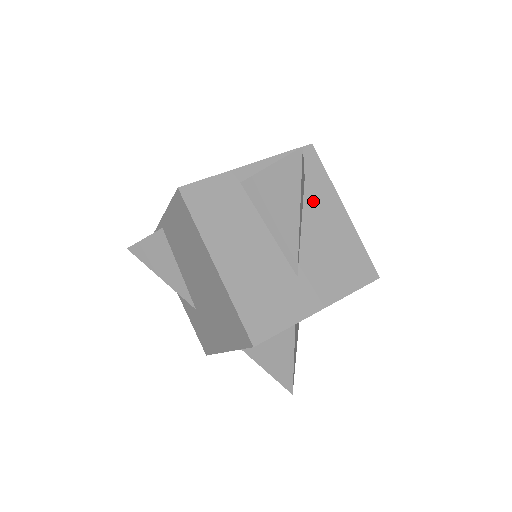
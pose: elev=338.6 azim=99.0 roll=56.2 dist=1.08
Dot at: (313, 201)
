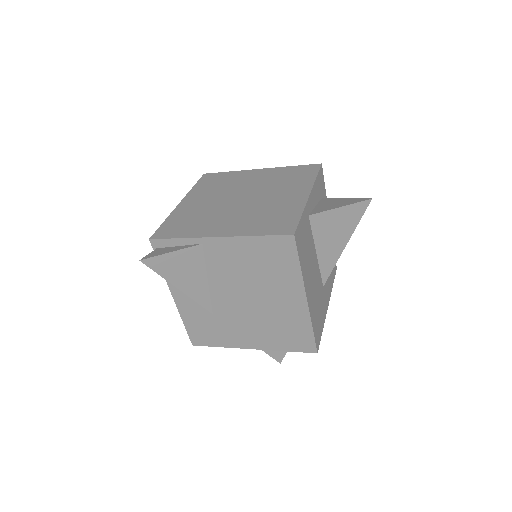
Dot at: occluded
